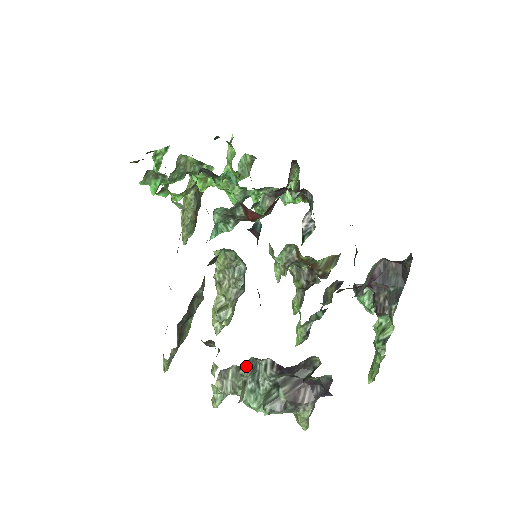
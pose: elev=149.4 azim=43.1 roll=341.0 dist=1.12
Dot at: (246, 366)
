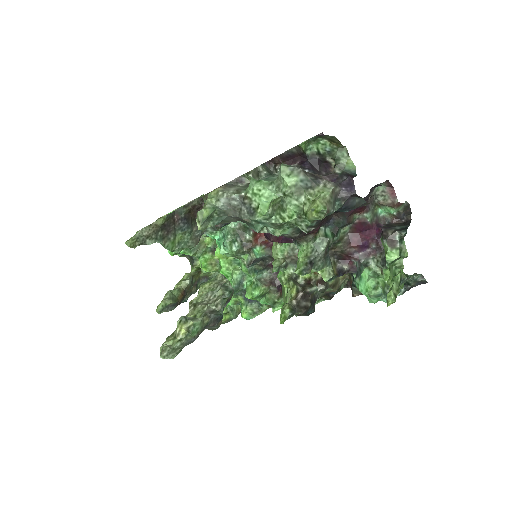
Dot at: (264, 166)
